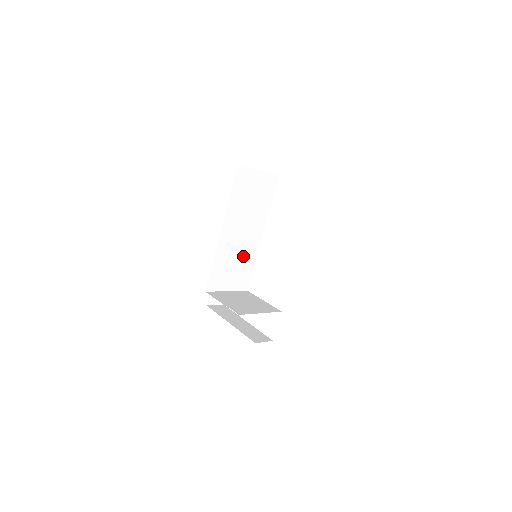
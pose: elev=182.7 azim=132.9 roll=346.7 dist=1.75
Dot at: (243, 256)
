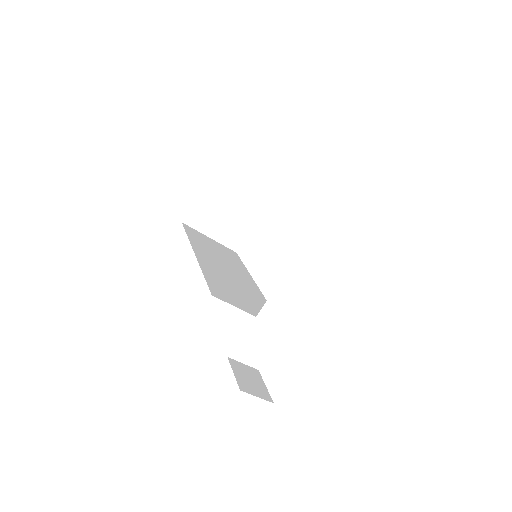
Dot at: (246, 291)
